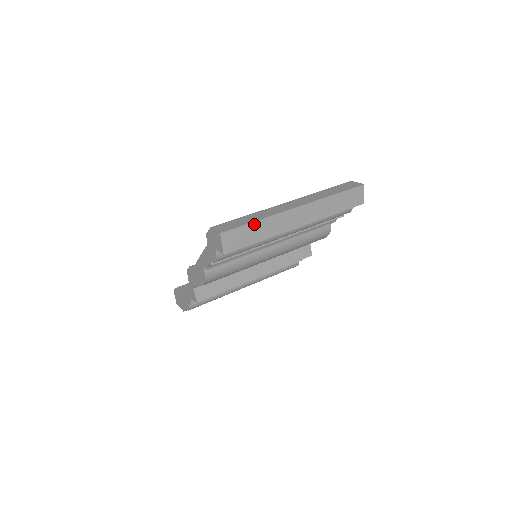
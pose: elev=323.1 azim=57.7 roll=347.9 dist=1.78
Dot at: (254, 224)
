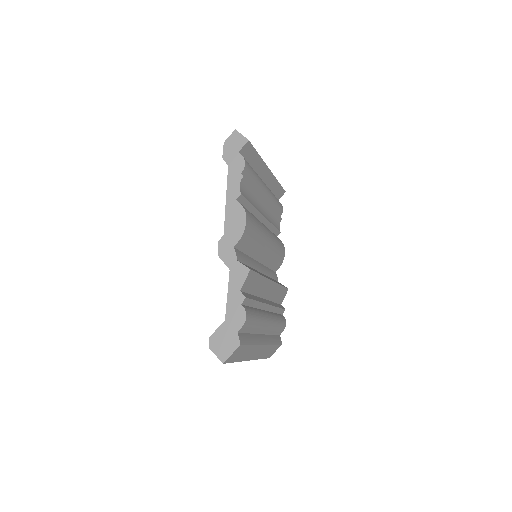
Dot at: occluded
